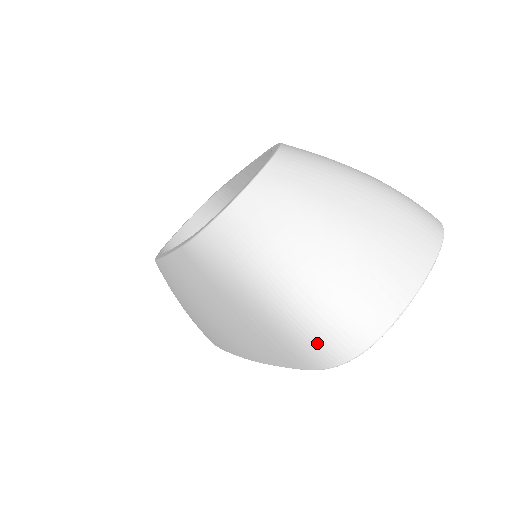
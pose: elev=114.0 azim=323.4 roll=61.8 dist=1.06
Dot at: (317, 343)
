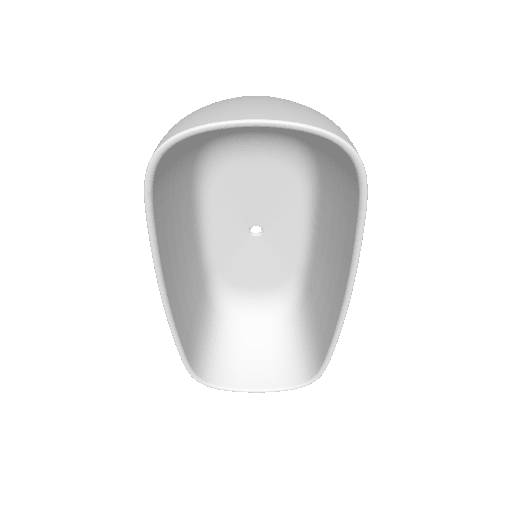
Dot at: occluded
